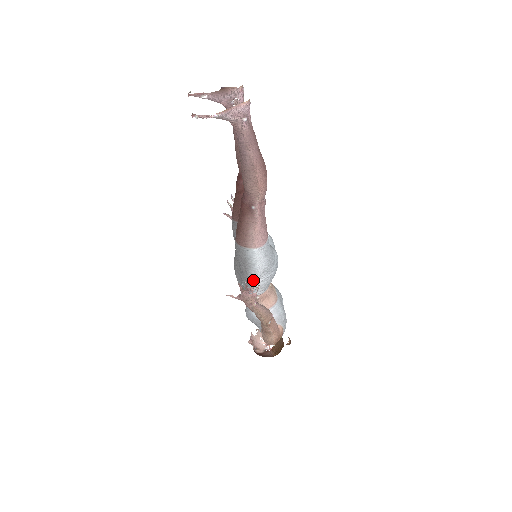
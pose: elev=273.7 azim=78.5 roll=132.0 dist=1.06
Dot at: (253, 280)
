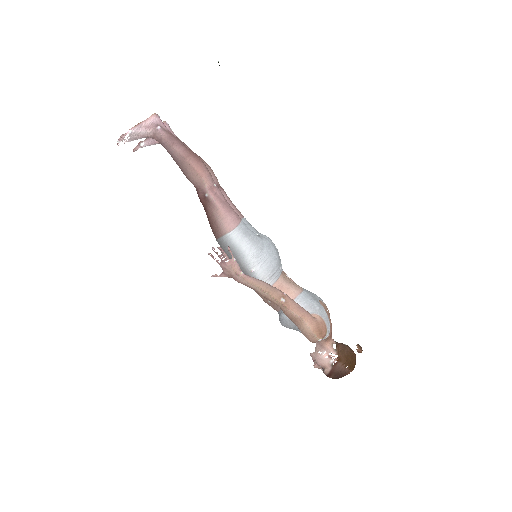
Dot at: (251, 269)
